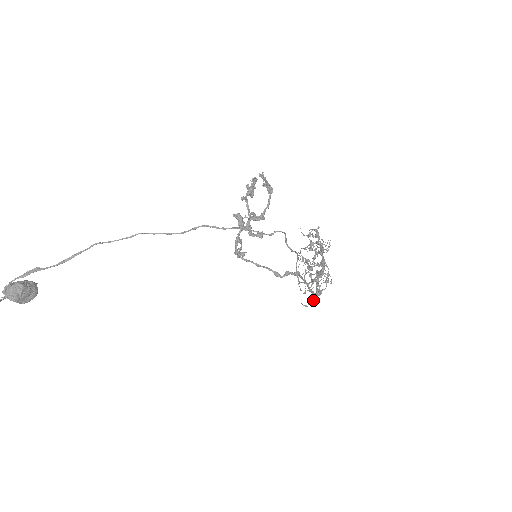
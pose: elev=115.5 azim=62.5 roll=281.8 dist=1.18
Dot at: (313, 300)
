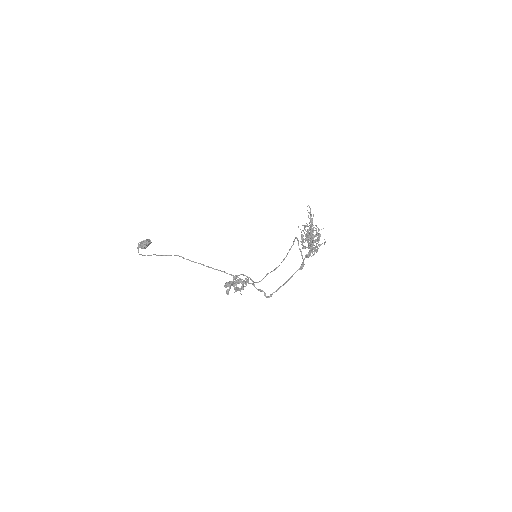
Dot at: occluded
